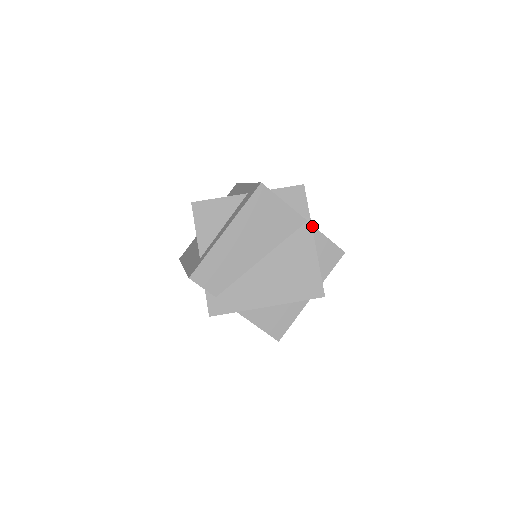
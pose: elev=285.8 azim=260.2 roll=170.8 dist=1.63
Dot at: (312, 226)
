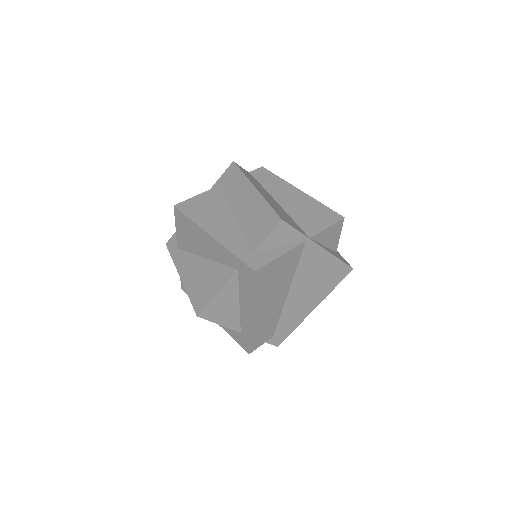
Dot at: (311, 238)
